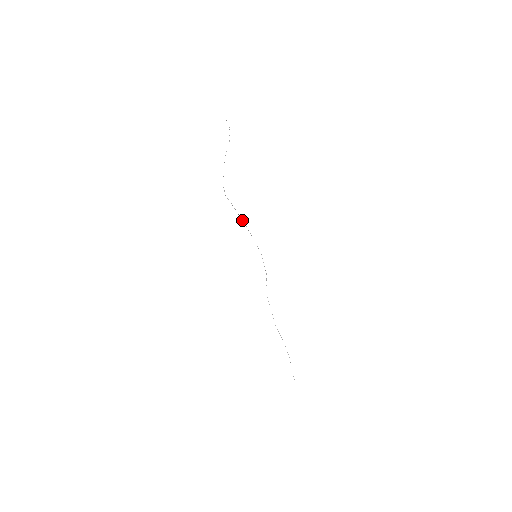
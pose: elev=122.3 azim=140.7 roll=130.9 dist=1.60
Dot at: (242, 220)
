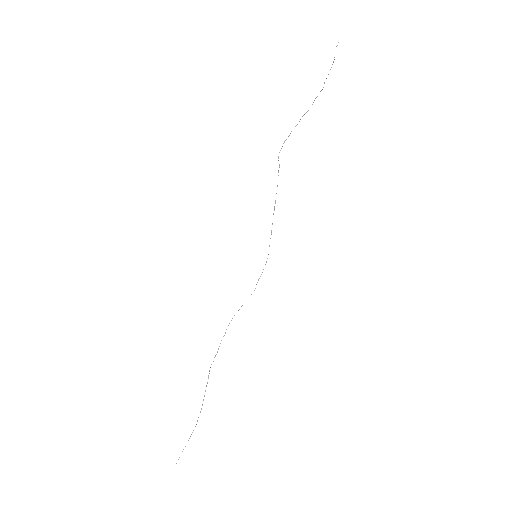
Dot at: occluded
